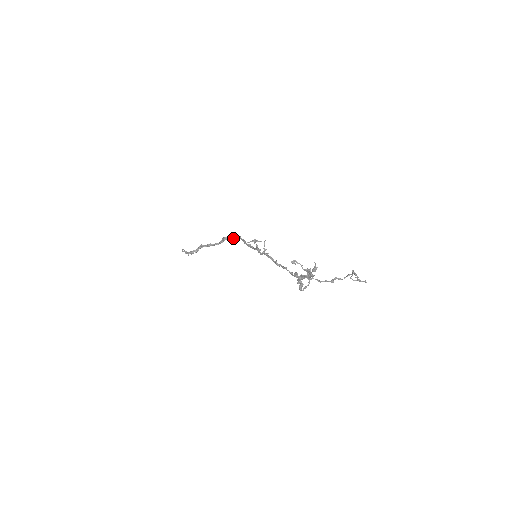
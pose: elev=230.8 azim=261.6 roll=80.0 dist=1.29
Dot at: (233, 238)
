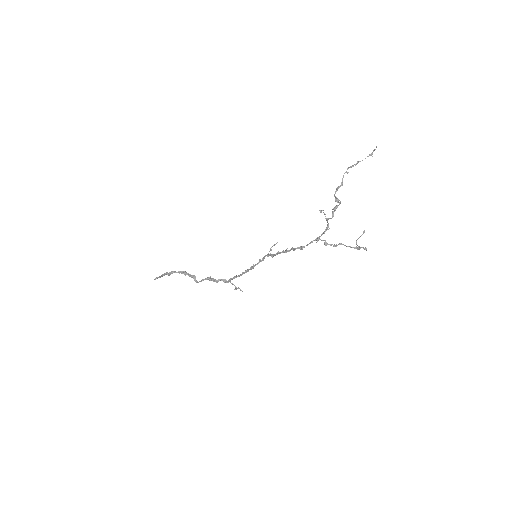
Dot at: (218, 280)
